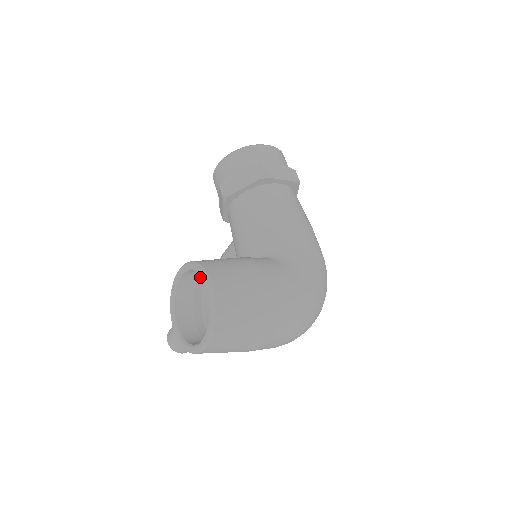
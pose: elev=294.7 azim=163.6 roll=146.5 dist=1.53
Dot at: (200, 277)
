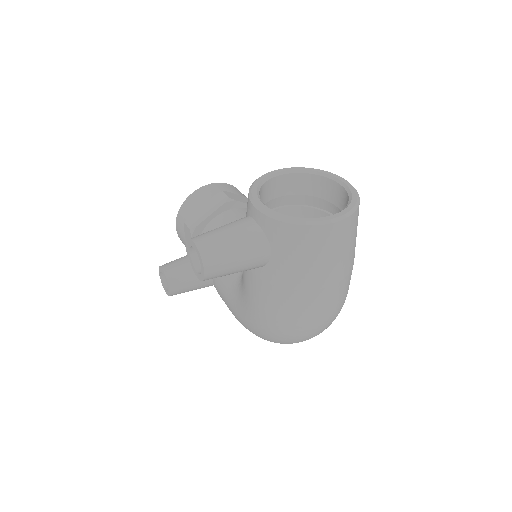
Dot at: (273, 199)
